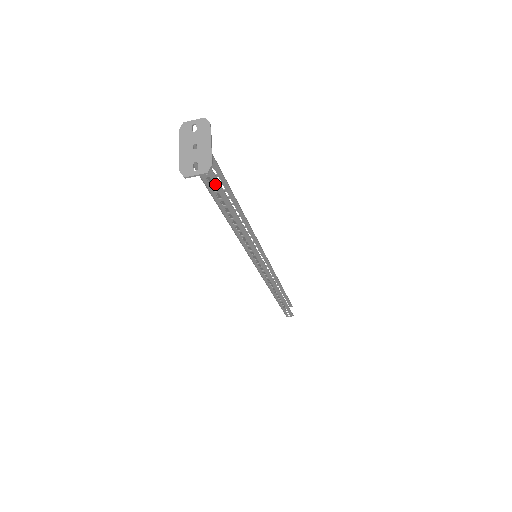
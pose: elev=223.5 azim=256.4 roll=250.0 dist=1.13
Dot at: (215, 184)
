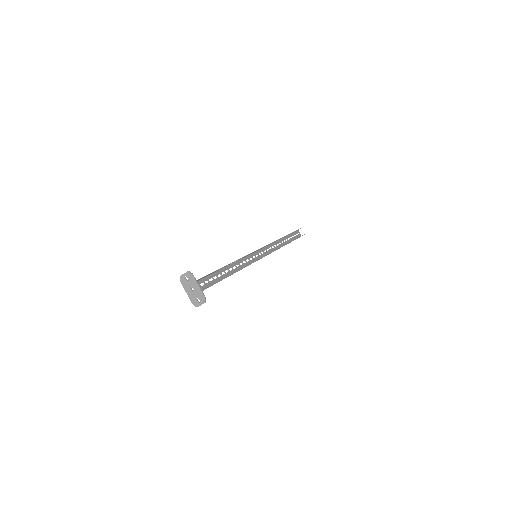
Dot at: occluded
